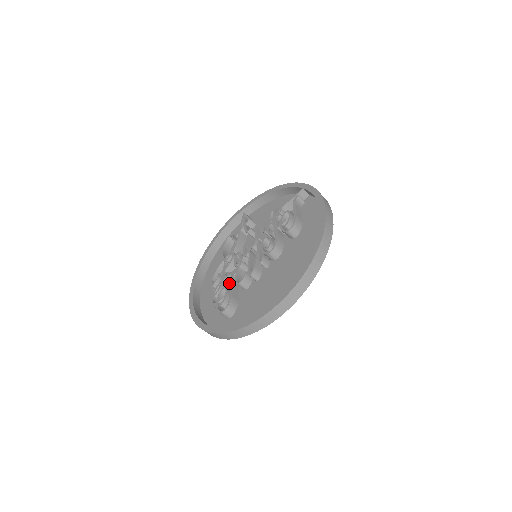
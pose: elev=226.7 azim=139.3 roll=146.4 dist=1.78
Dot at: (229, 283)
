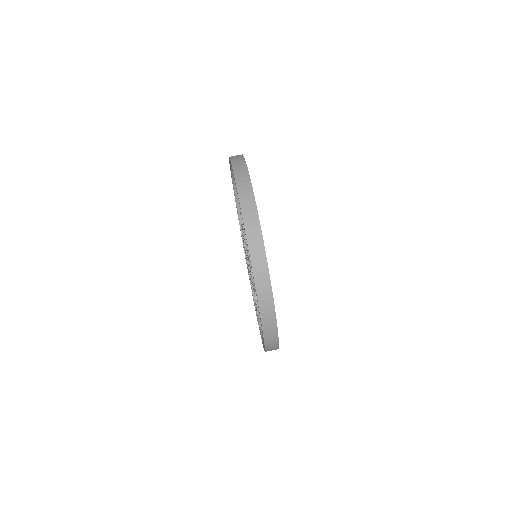
Dot at: occluded
